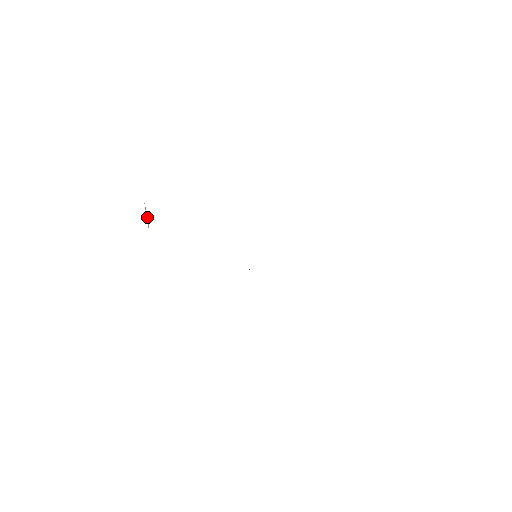
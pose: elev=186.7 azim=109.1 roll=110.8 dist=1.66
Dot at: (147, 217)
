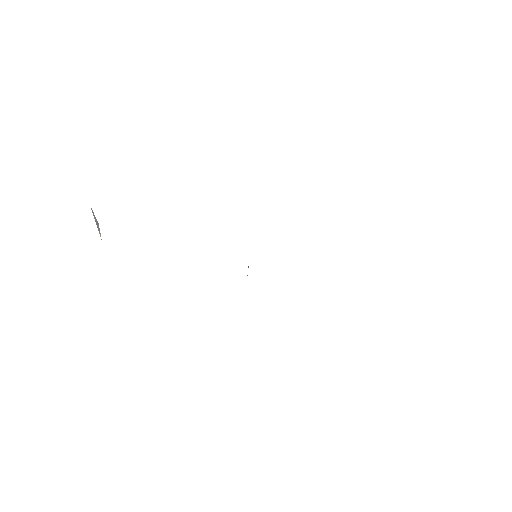
Dot at: (97, 225)
